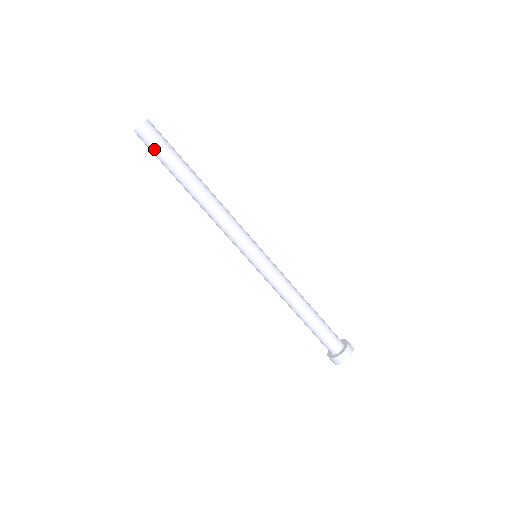
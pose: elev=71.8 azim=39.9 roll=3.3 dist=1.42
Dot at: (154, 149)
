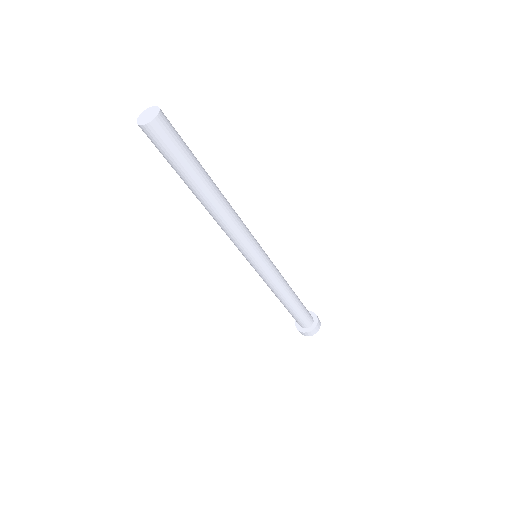
Dot at: occluded
